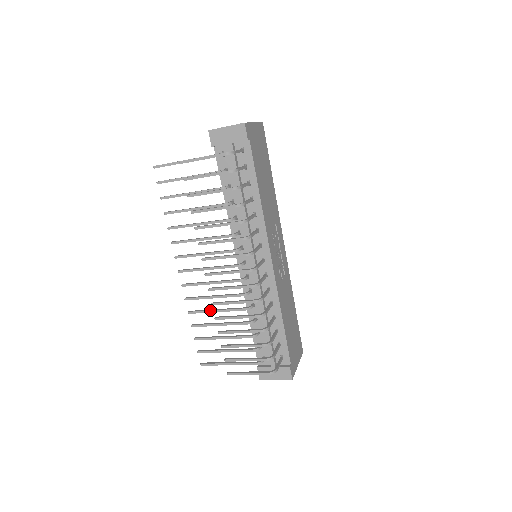
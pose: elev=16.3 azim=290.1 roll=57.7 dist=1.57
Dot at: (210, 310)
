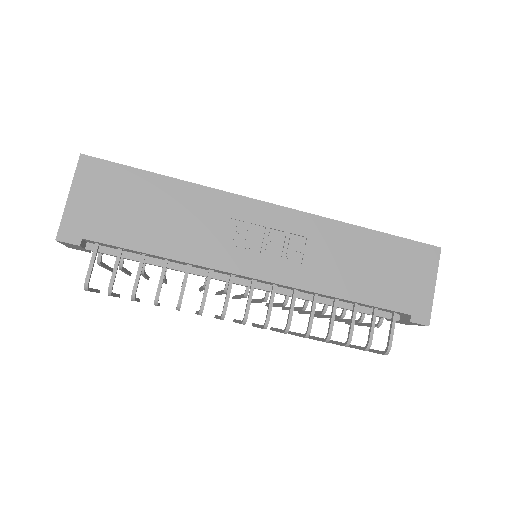
Dot at: occluded
